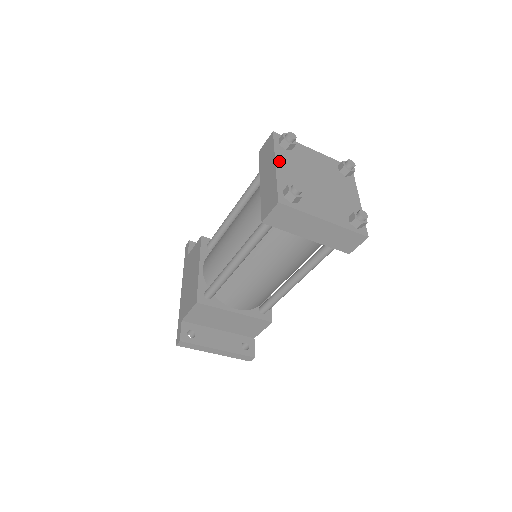
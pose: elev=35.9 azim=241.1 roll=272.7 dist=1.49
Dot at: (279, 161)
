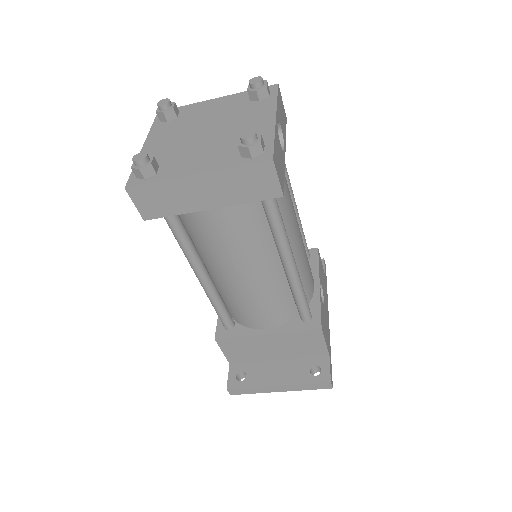
Dot at: (150, 140)
